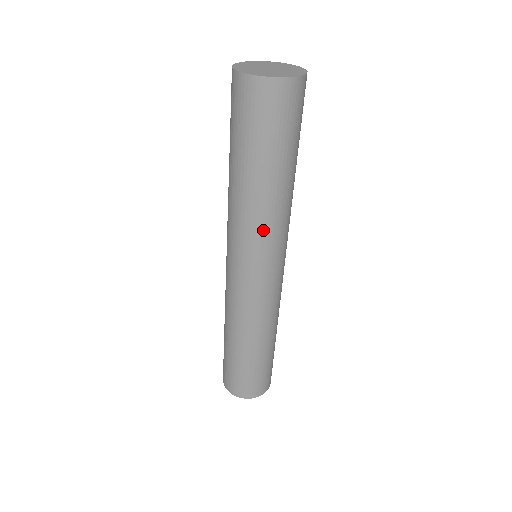
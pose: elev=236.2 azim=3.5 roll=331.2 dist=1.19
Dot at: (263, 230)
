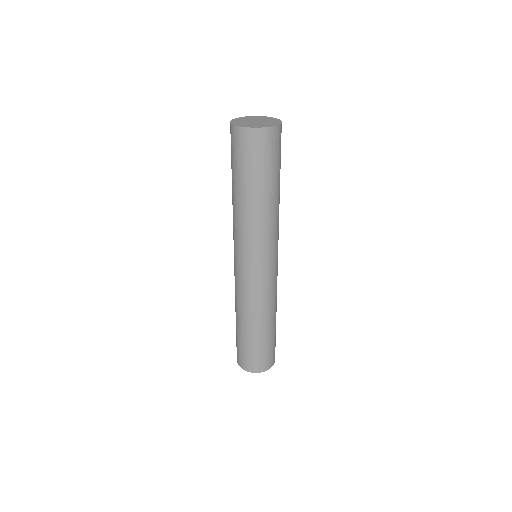
Dot at: (273, 231)
